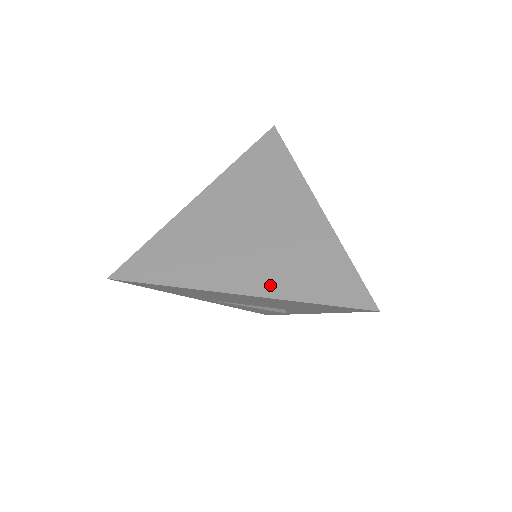
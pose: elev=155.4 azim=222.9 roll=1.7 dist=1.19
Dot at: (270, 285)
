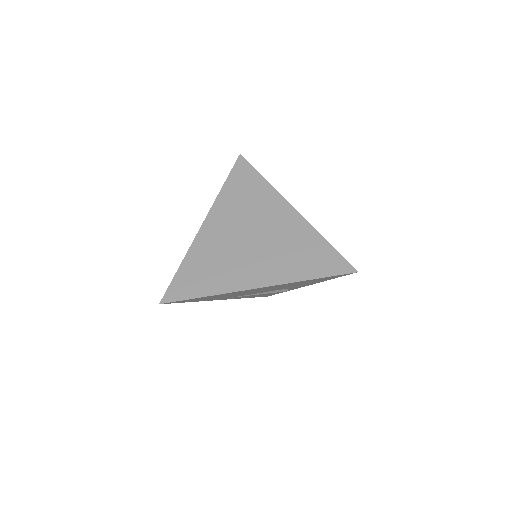
Dot at: (279, 275)
